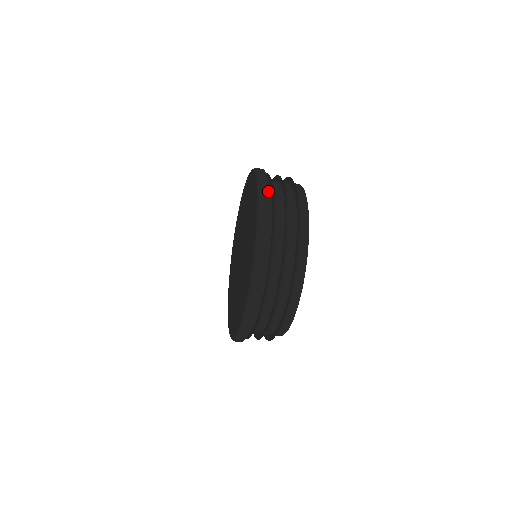
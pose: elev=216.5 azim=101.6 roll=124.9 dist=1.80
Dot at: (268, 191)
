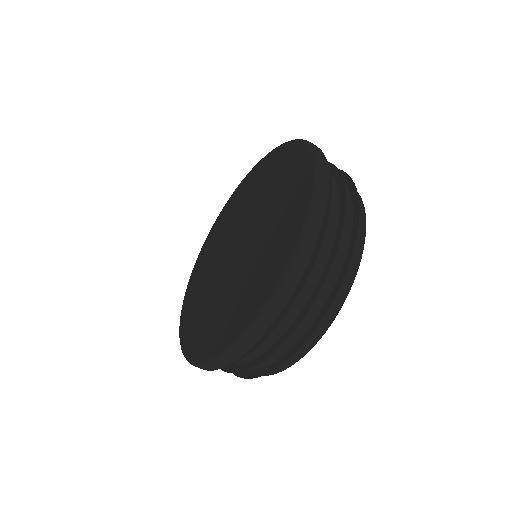
Dot at: occluded
